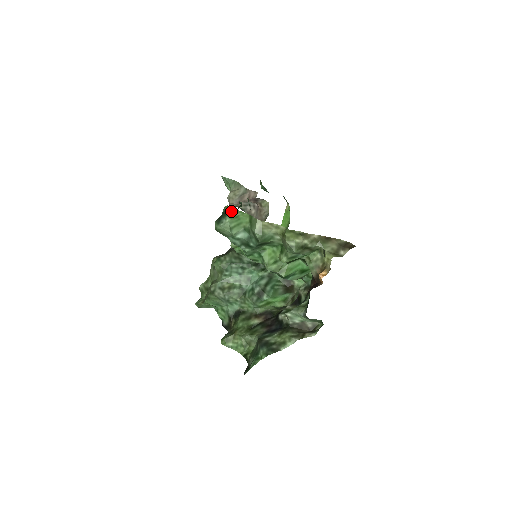
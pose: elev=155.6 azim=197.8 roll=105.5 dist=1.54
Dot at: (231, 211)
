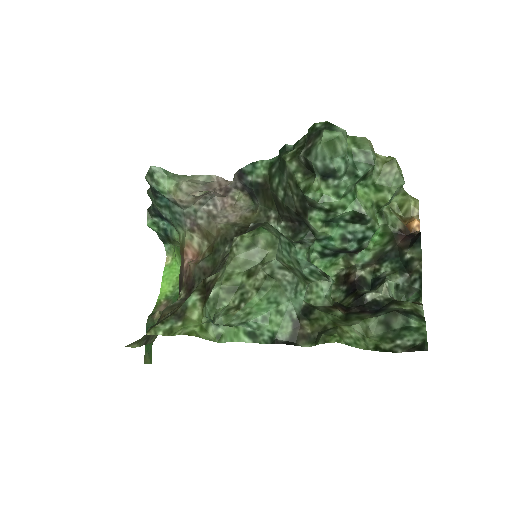
Dot at: occluded
